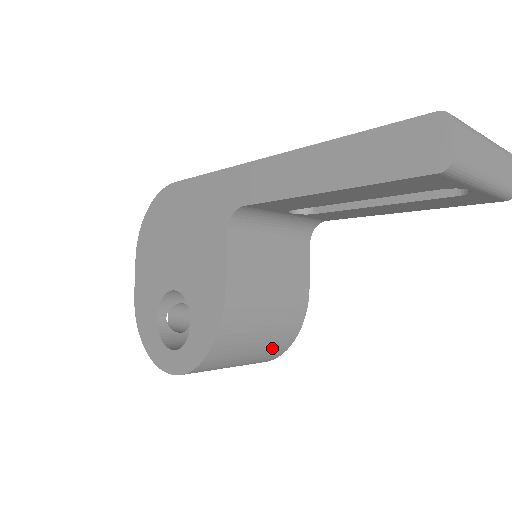
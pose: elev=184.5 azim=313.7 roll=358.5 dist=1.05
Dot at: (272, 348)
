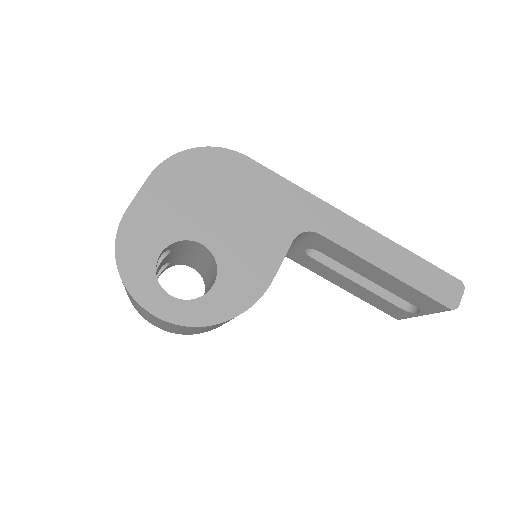
Dot at: (211, 329)
